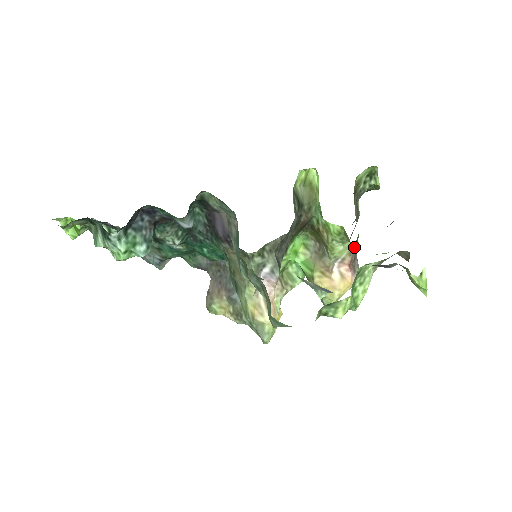
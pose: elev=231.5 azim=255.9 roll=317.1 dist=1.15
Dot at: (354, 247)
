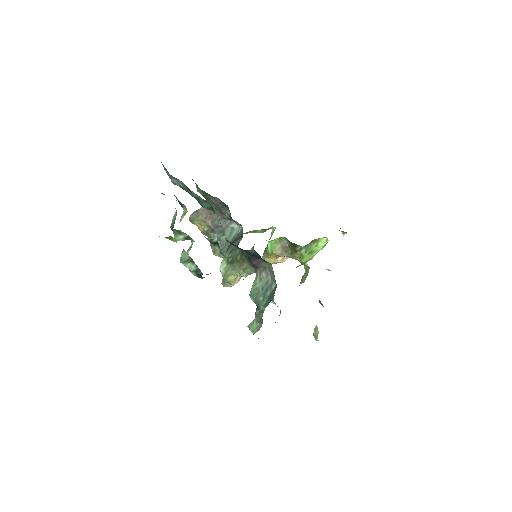
Dot at: occluded
